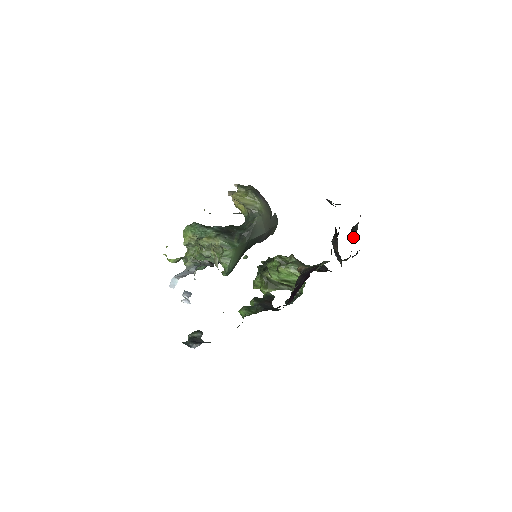
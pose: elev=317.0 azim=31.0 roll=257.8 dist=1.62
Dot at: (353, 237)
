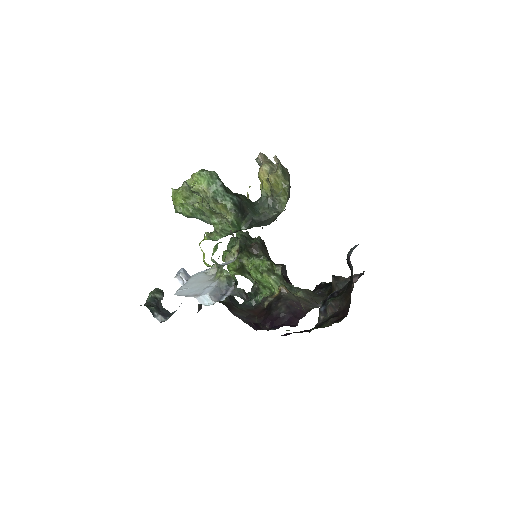
Dot at: (337, 288)
